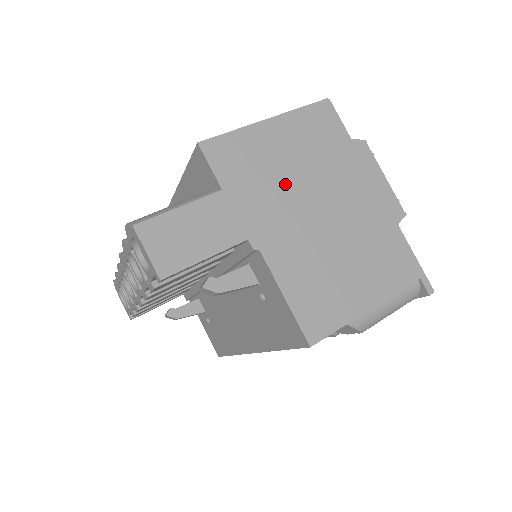
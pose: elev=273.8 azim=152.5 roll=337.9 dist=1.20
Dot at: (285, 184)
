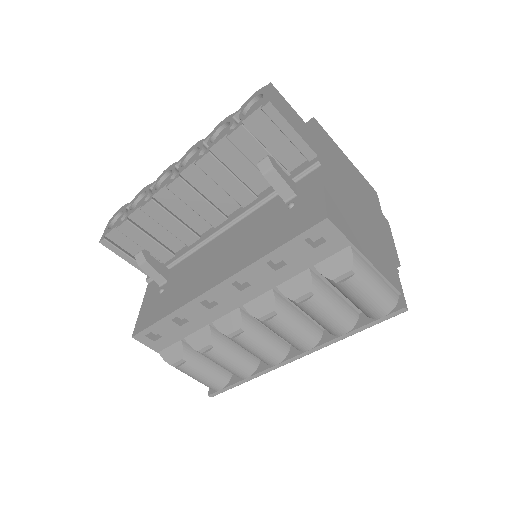
Dot at: (345, 175)
